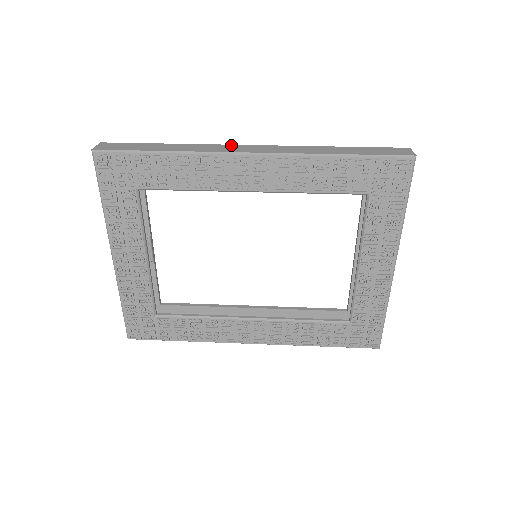
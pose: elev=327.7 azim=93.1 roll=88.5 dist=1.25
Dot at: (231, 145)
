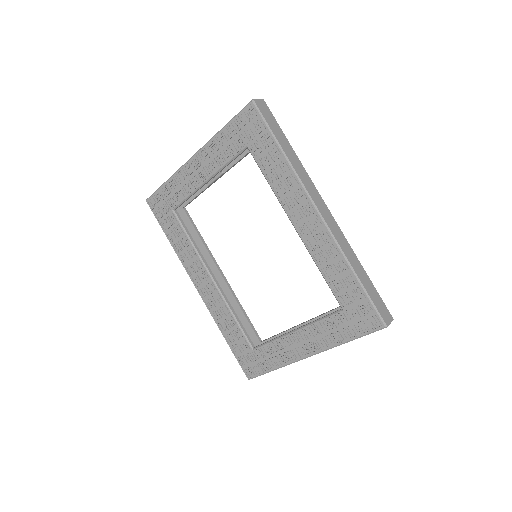
Dot at: (318, 193)
